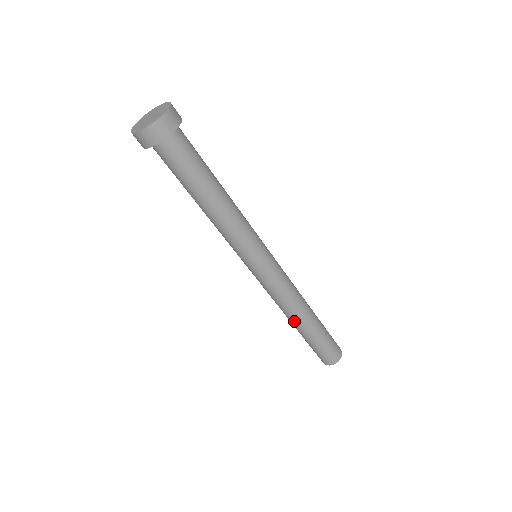
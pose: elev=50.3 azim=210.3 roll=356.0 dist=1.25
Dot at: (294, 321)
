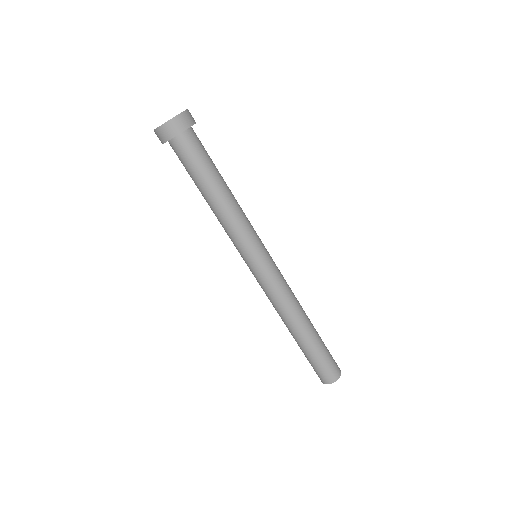
Dot at: (290, 327)
